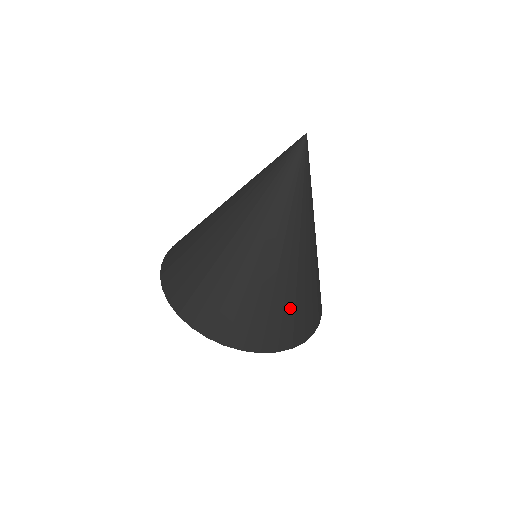
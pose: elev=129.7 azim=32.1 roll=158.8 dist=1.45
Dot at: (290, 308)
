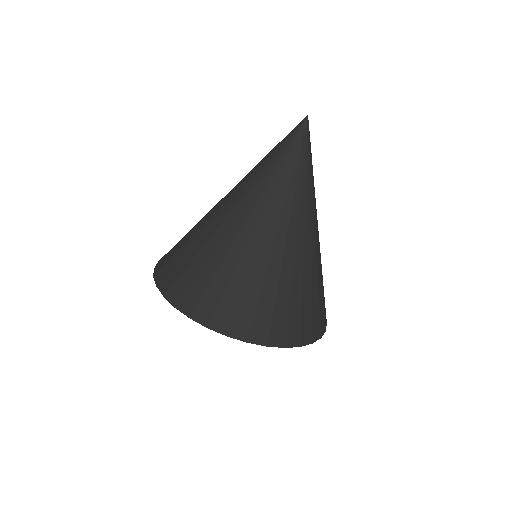
Dot at: (297, 297)
